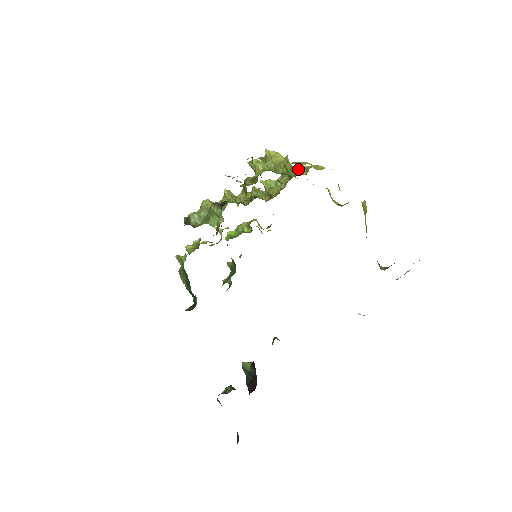
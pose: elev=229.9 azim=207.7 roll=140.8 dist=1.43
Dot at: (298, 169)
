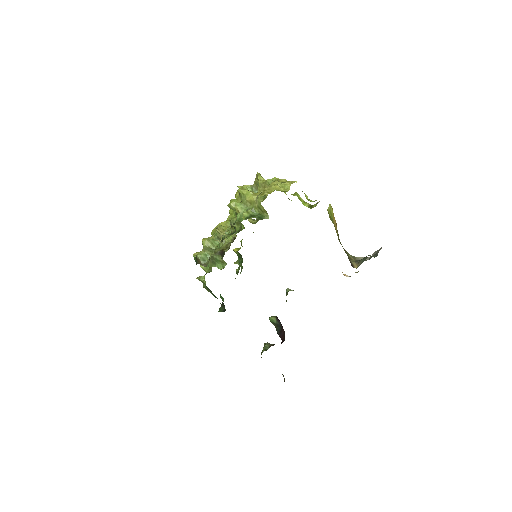
Dot at: occluded
